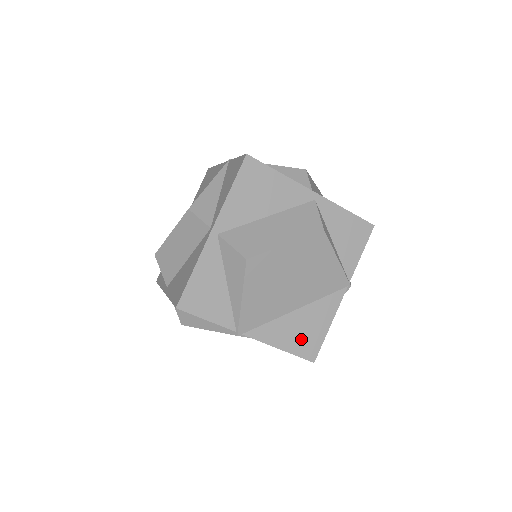
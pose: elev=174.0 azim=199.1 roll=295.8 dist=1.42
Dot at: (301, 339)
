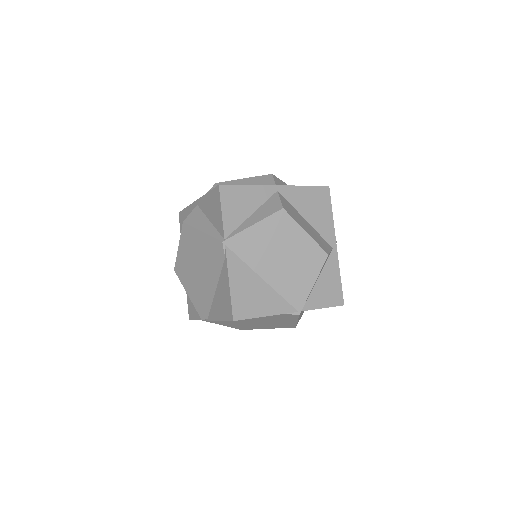
Dot at: (245, 297)
